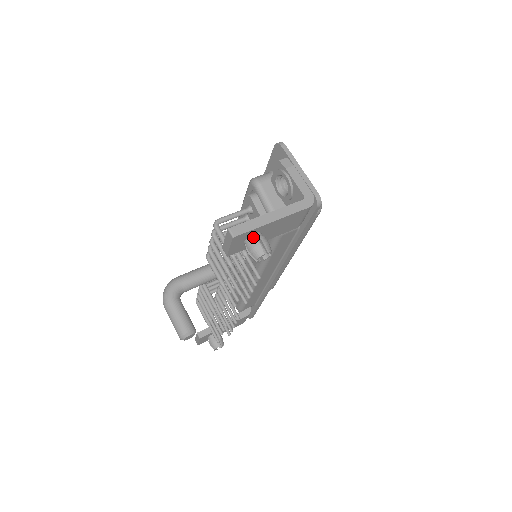
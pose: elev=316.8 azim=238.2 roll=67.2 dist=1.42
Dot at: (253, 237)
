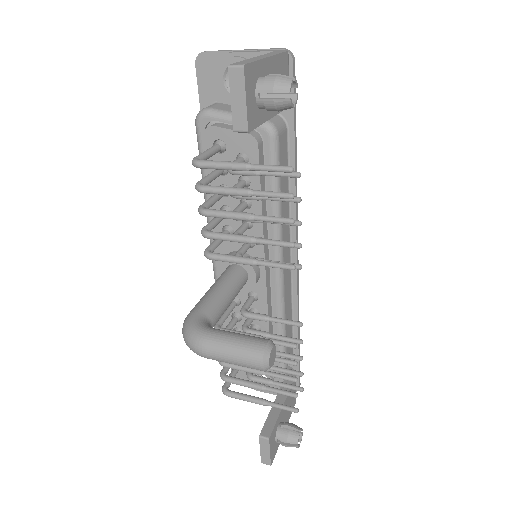
Dot at: (262, 78)
